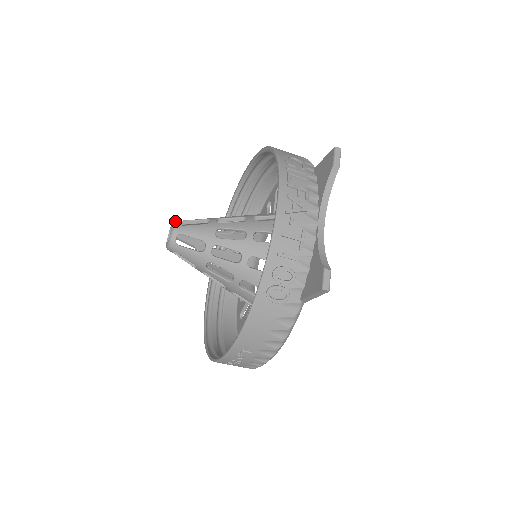
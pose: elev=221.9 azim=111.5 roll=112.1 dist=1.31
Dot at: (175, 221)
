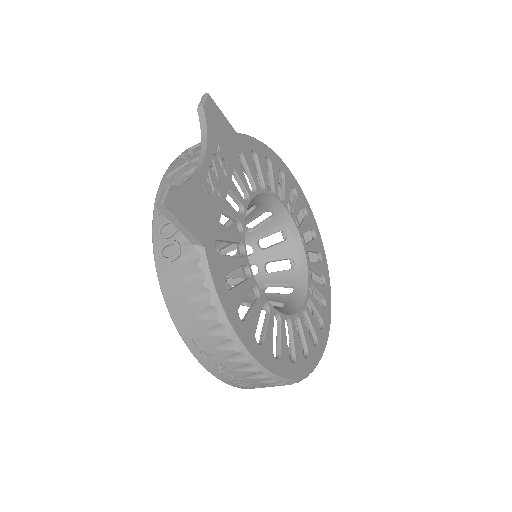
Dot at: occluded
